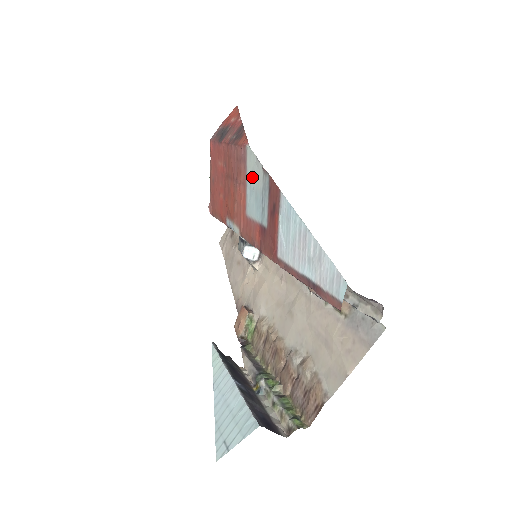
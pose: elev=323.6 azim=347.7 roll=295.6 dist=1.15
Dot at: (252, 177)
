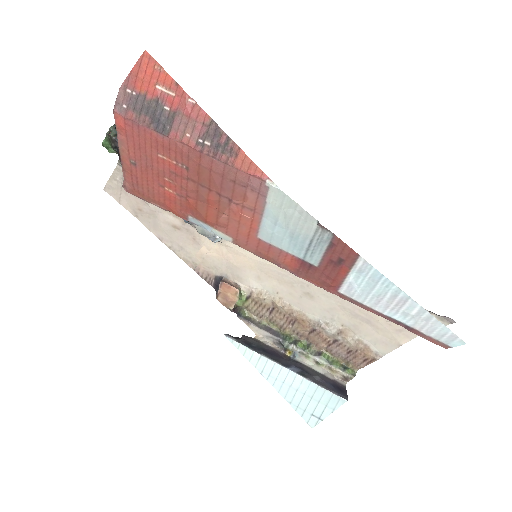
Dot at: (283, 217)
